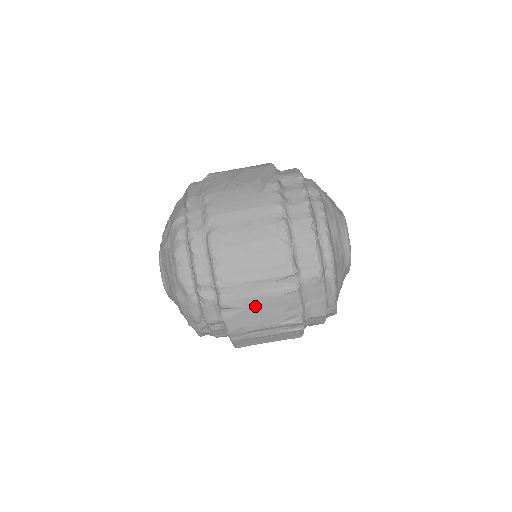
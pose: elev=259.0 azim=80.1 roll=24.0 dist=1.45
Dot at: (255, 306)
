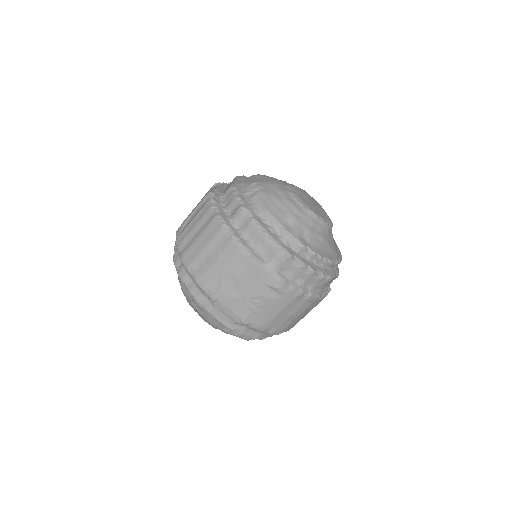
Dot at: occluded
